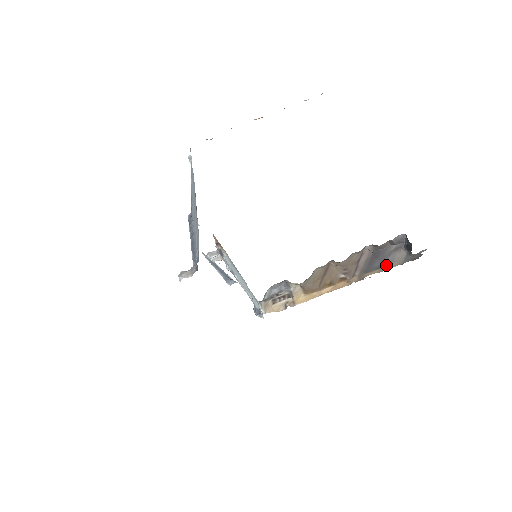
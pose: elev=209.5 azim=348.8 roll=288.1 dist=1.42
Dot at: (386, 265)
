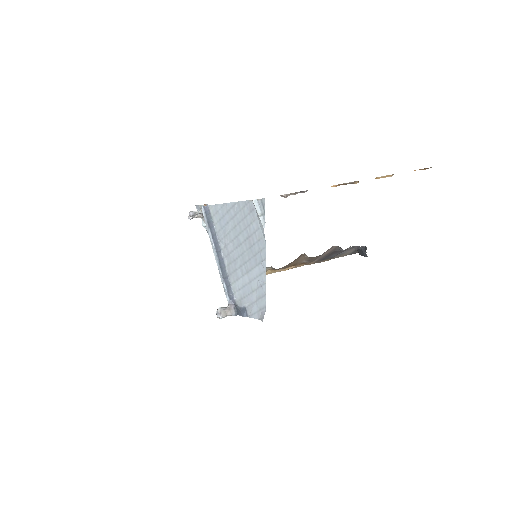
Dot at: (337, 256)
